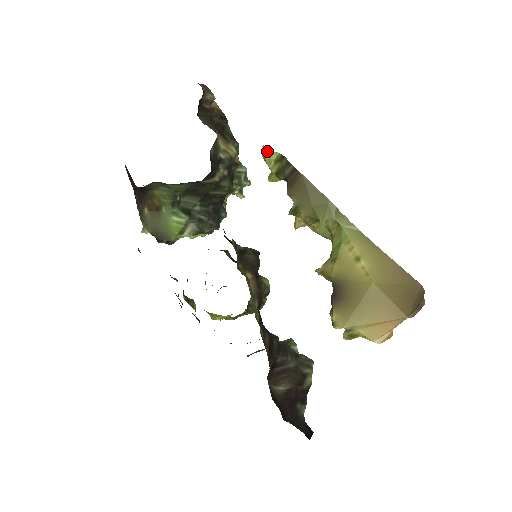
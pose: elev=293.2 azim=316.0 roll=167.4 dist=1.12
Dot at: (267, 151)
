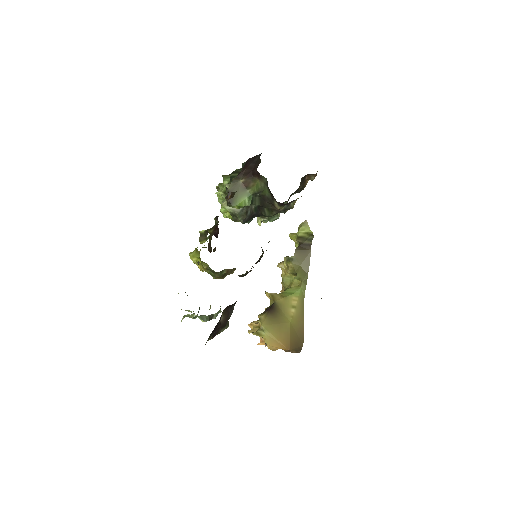
Dot at: (307, 225)
